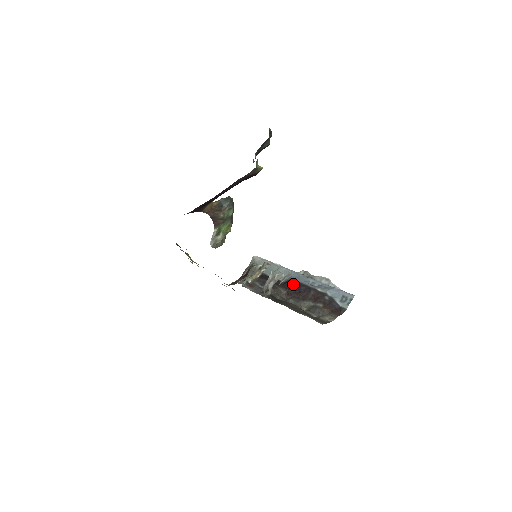
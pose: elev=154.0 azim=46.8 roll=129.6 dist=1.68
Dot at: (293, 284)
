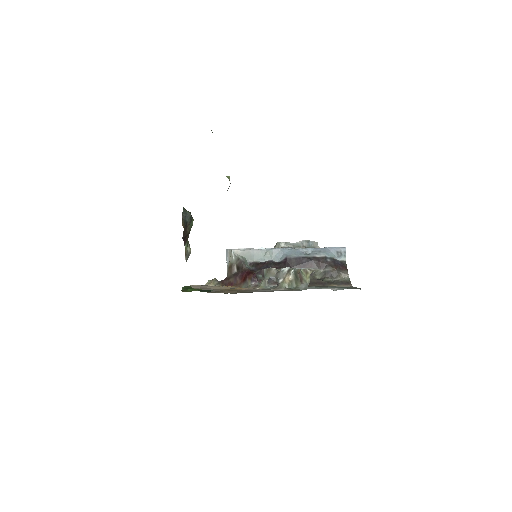
Dot at: (293, 261)
